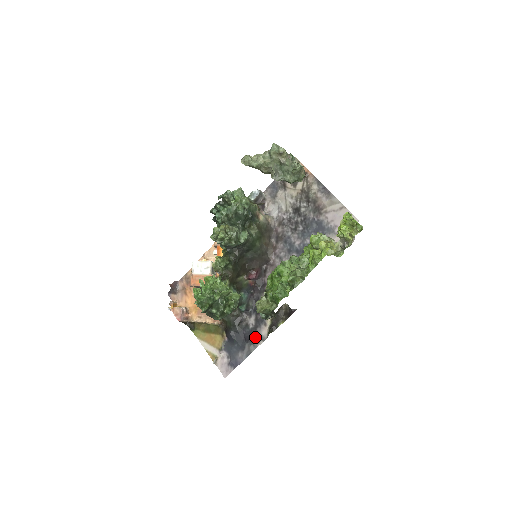
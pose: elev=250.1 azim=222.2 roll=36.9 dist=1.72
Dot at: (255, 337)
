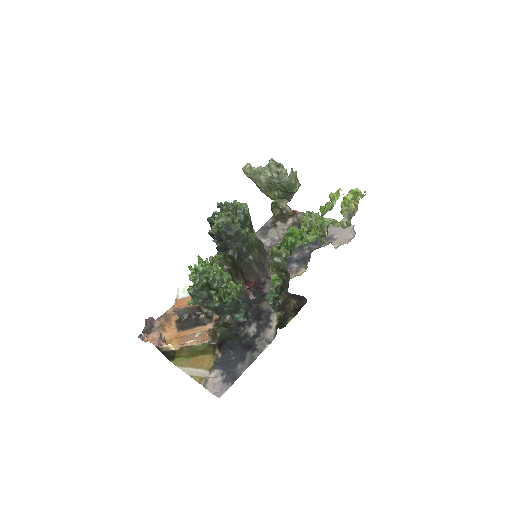
Dot at: (258, 342)
